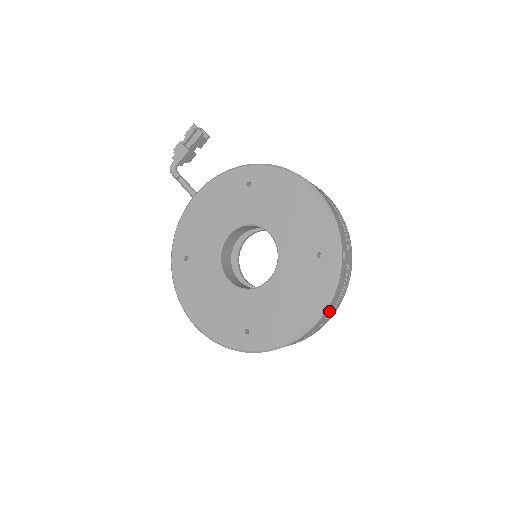
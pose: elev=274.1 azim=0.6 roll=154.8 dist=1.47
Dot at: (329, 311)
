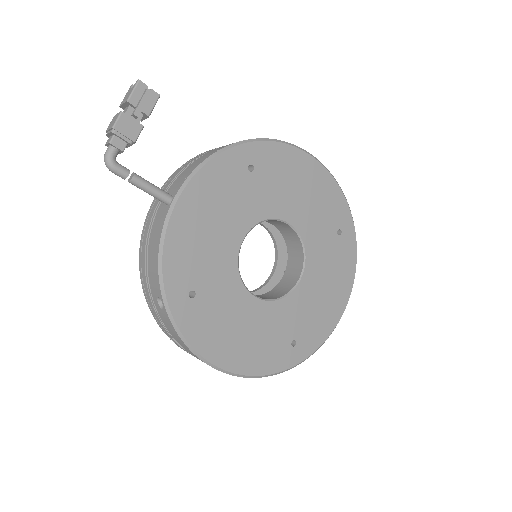
Dot at: occluded
